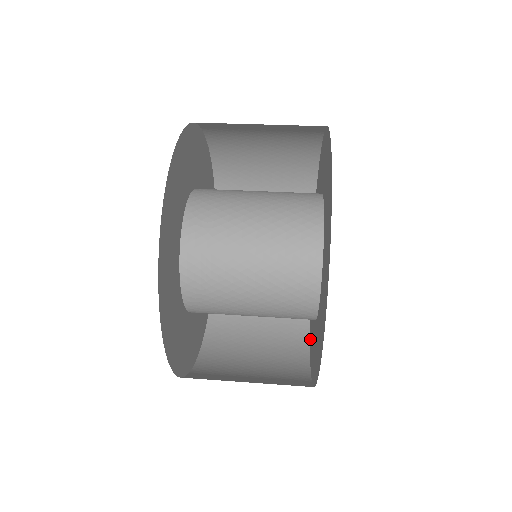
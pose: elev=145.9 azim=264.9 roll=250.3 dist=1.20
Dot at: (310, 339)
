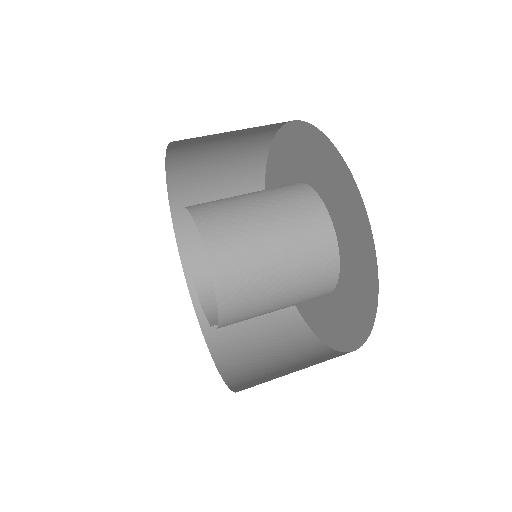
Dot at: (309, 320)
